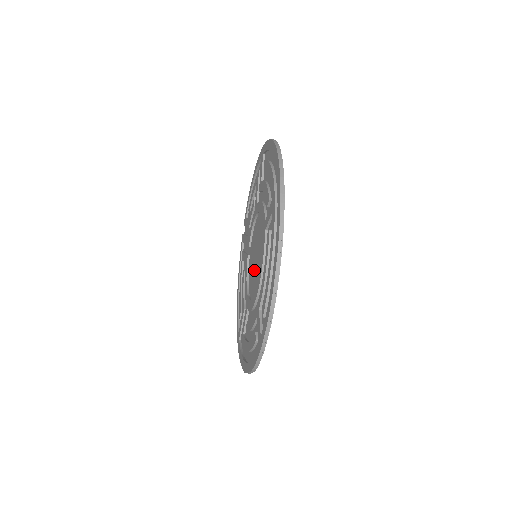
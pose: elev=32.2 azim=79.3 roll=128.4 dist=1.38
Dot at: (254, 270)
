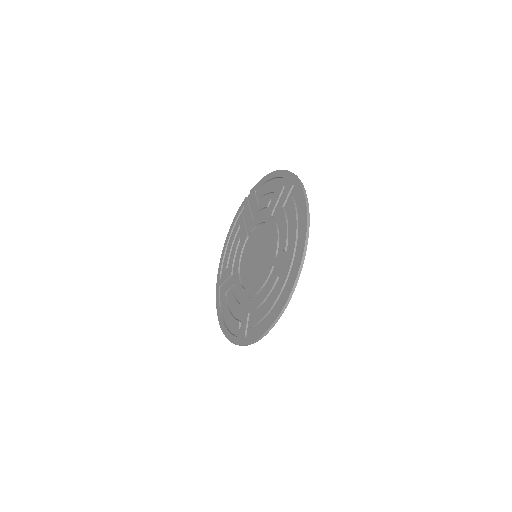
Dot at: (251, 264)
